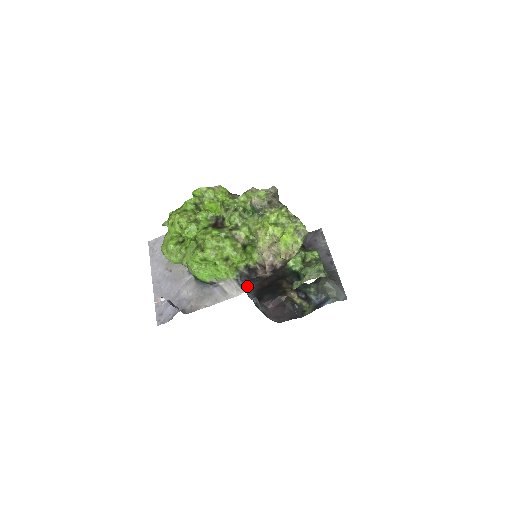
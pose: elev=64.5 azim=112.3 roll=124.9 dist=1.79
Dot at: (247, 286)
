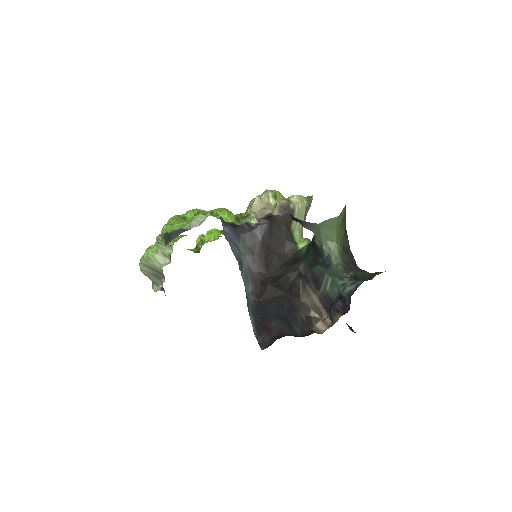
Dot at: (231, 239)
